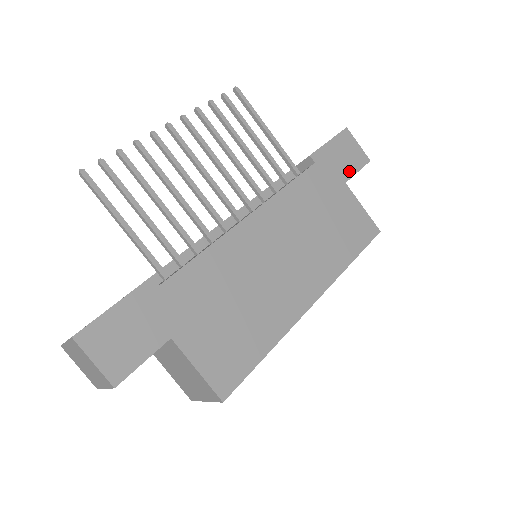
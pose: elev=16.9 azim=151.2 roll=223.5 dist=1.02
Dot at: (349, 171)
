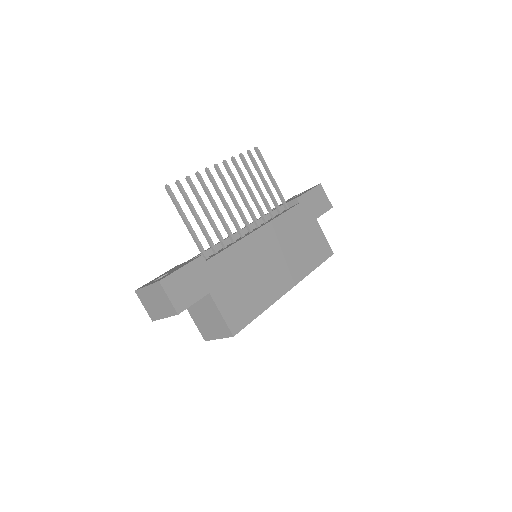
Dot at: (319, 212)
